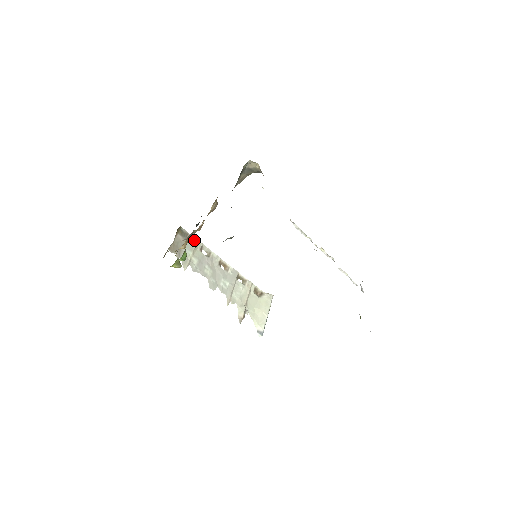
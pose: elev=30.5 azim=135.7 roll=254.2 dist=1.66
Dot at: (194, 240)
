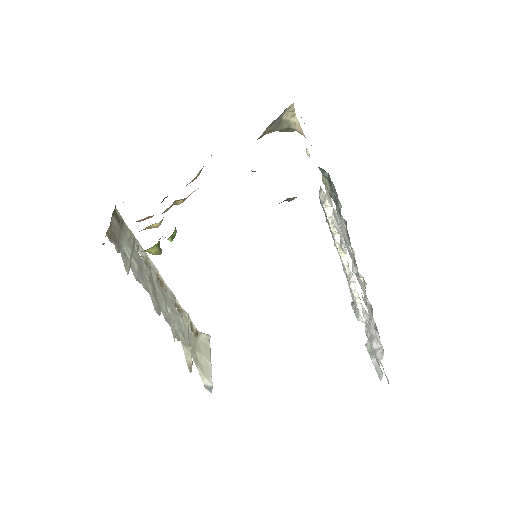
Dot at: (130, 233)
